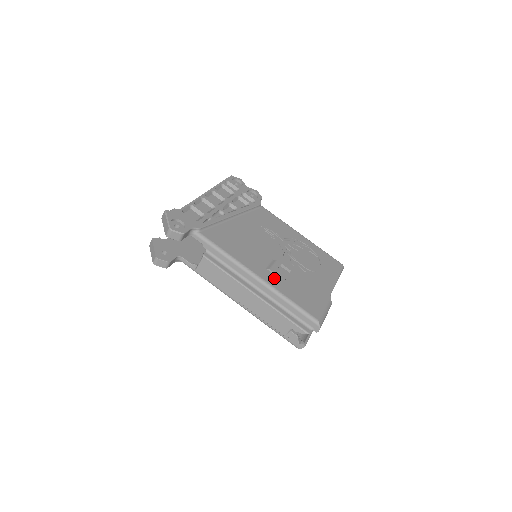
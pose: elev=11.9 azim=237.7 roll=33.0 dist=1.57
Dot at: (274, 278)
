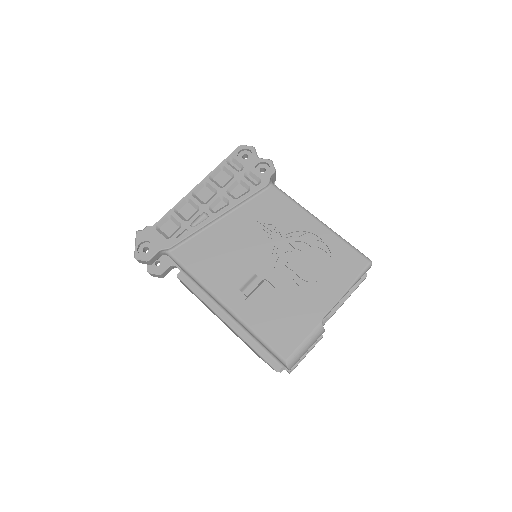
Dot at: (245, 303)
